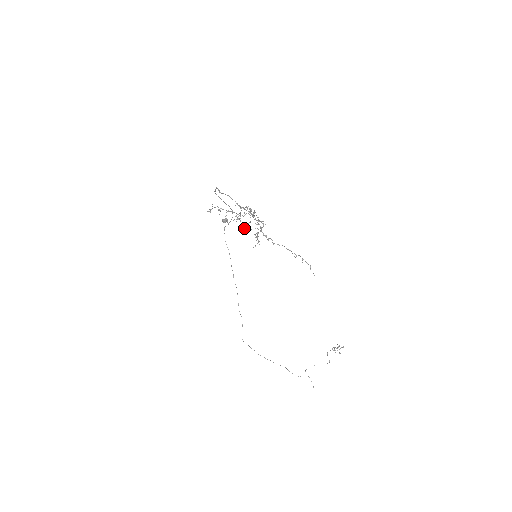
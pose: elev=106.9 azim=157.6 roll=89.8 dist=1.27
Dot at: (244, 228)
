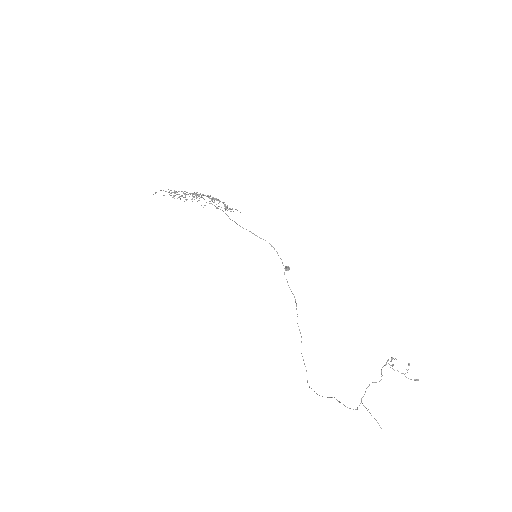
Dot at: occluded
